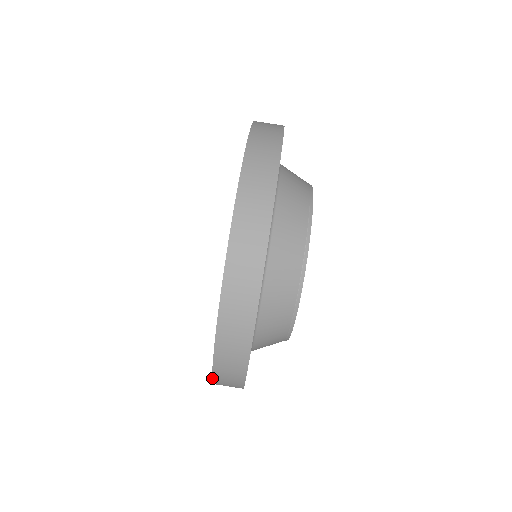
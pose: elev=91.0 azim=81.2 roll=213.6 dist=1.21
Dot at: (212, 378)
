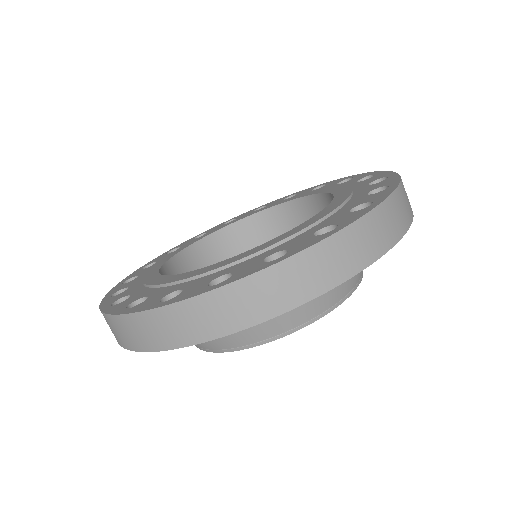
Dot at: (138, 312)
